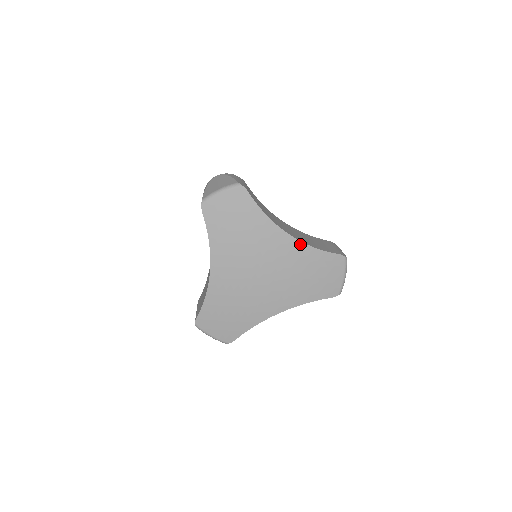
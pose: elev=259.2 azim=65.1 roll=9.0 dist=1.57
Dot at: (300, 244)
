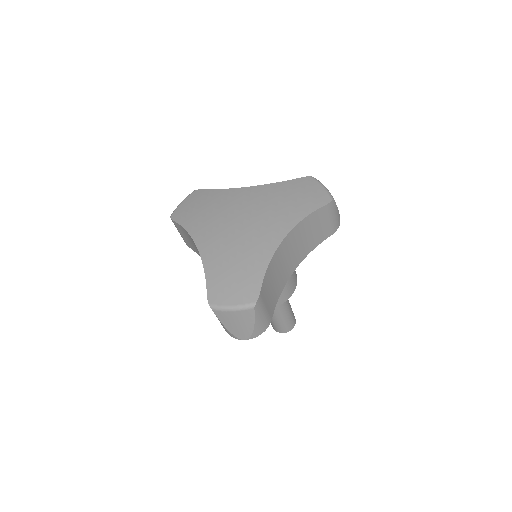
Dot at: (262, 187)
